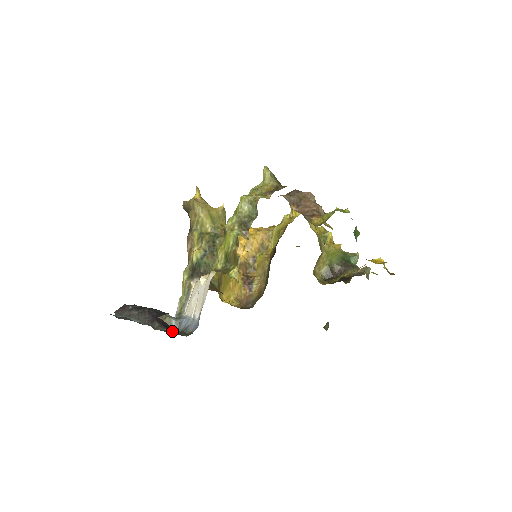
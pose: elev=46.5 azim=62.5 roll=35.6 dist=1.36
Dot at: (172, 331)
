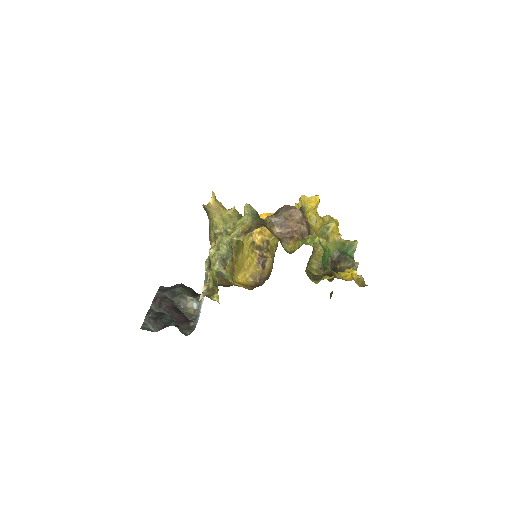
Dot at: (192, 313)
